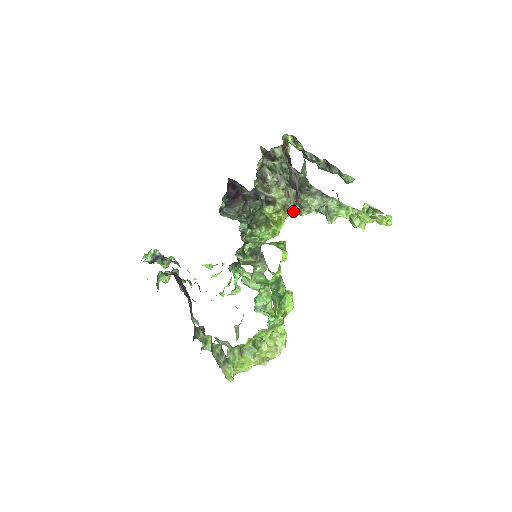
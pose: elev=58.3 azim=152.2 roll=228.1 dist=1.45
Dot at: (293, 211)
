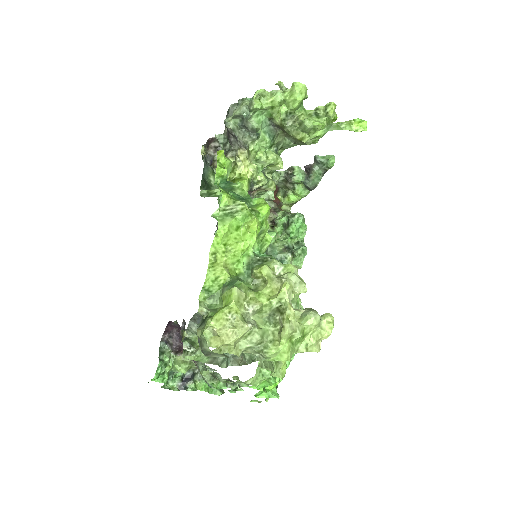
Dot at: (250, 166)
